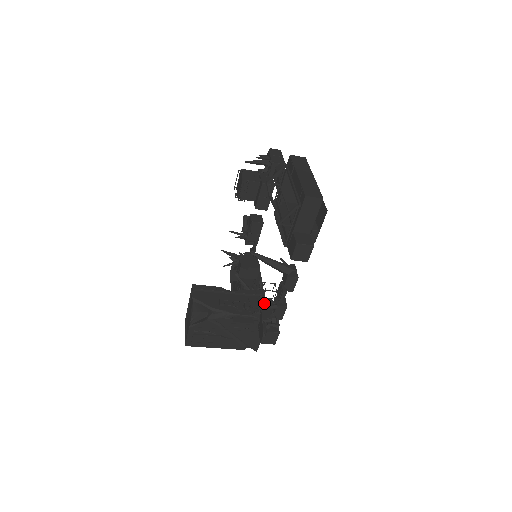
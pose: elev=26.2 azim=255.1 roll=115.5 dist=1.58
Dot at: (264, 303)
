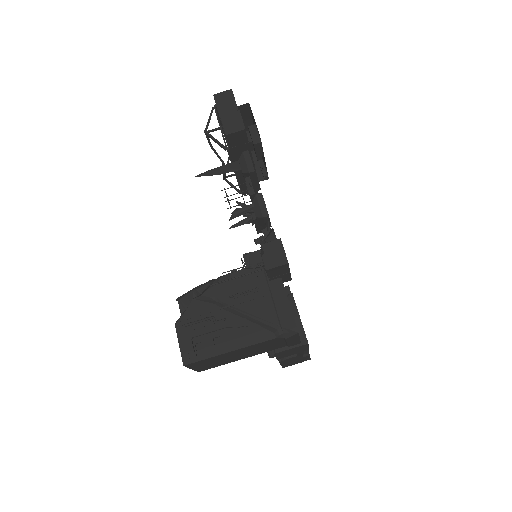
Dot at: (238, 214)
